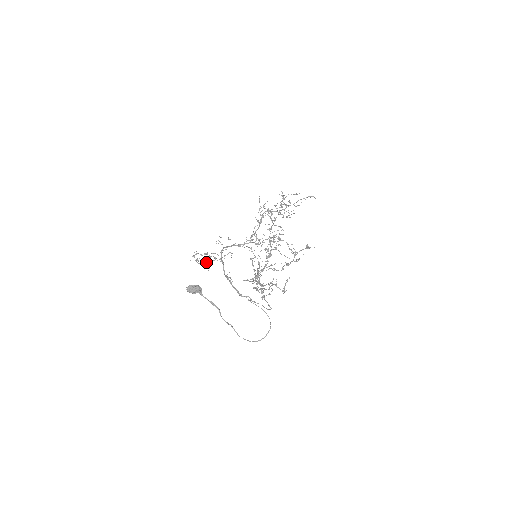
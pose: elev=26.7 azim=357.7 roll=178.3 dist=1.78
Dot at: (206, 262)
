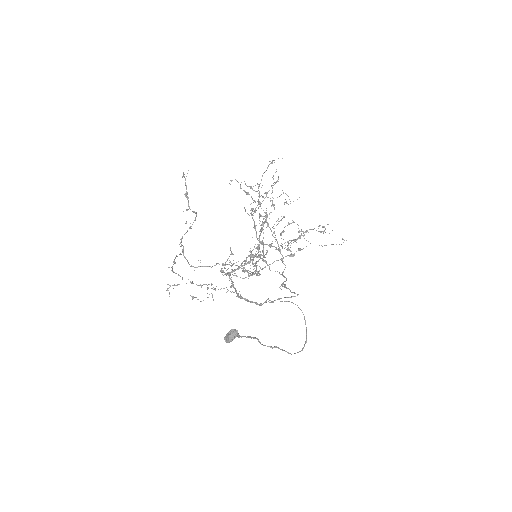
Dot at: occluded
